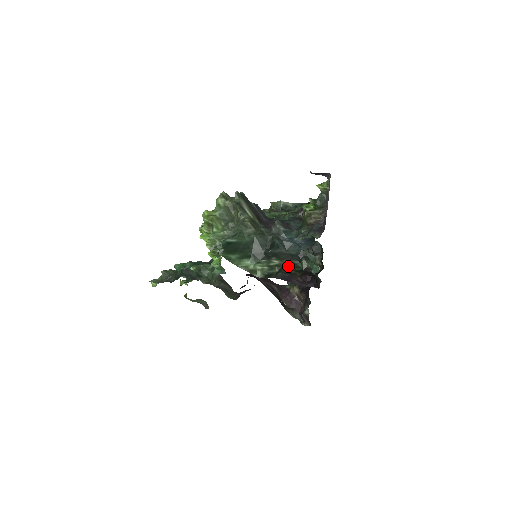
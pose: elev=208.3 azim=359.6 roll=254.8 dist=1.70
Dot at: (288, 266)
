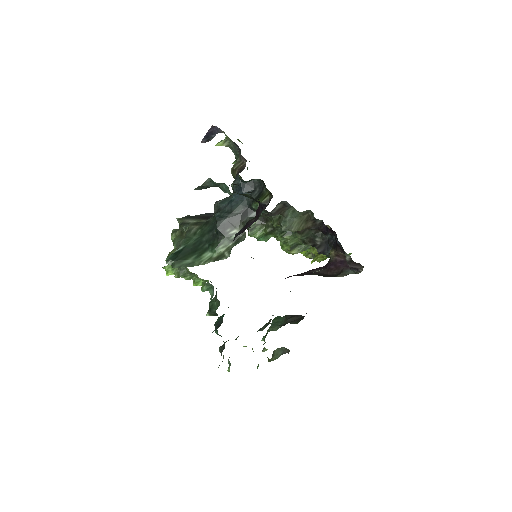
Dot at: occluded
